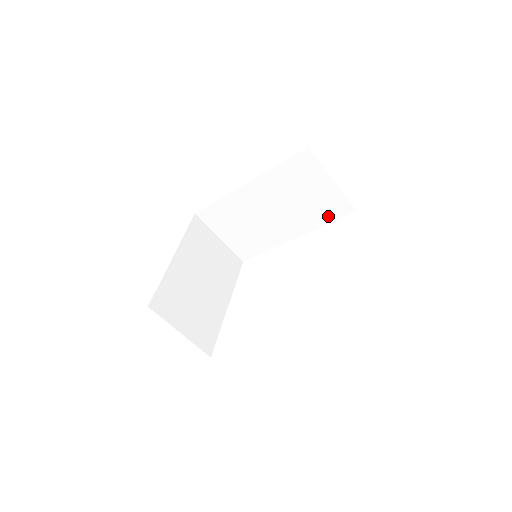
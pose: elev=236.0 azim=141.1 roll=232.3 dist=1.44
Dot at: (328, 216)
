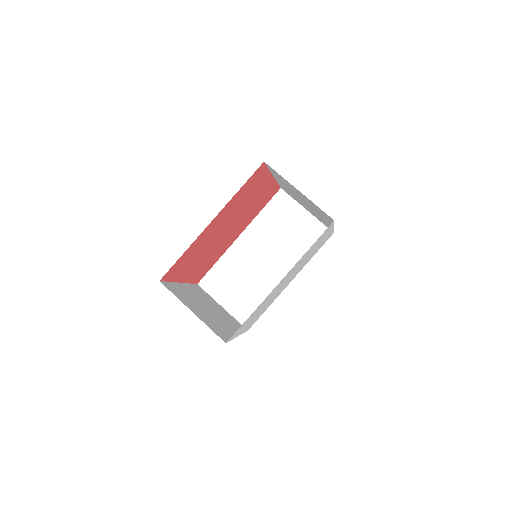
Dot at: occluded
